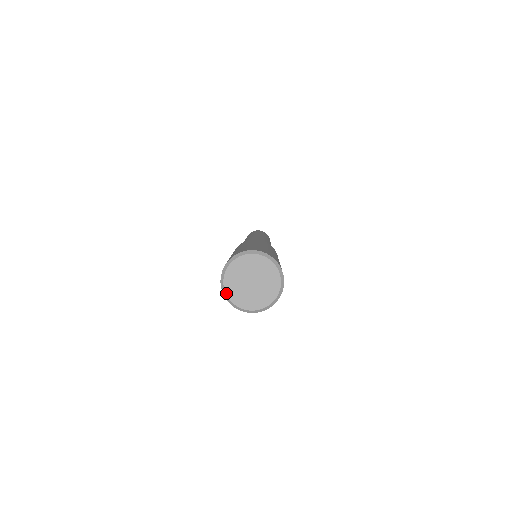
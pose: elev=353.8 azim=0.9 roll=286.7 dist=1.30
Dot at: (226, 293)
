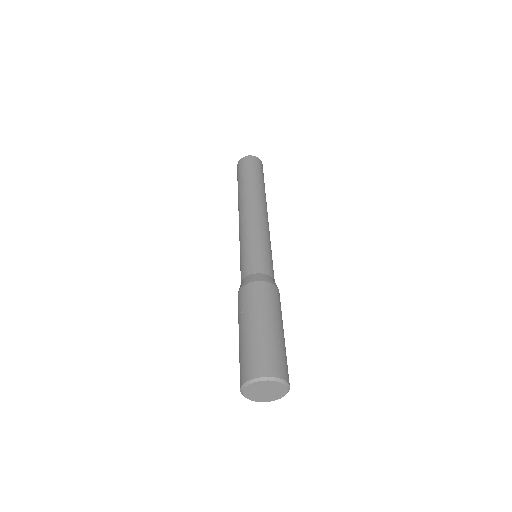
Dot at: (243, 392)
